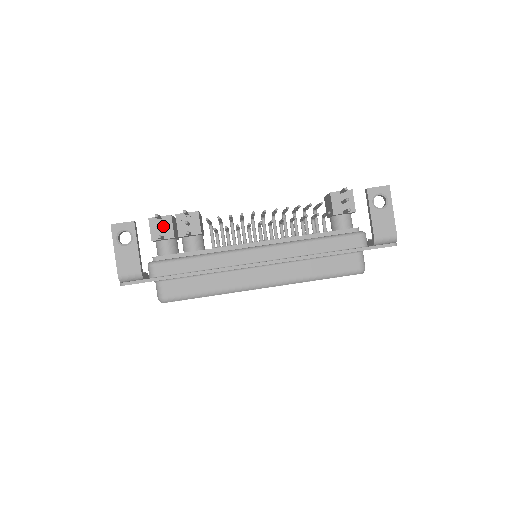
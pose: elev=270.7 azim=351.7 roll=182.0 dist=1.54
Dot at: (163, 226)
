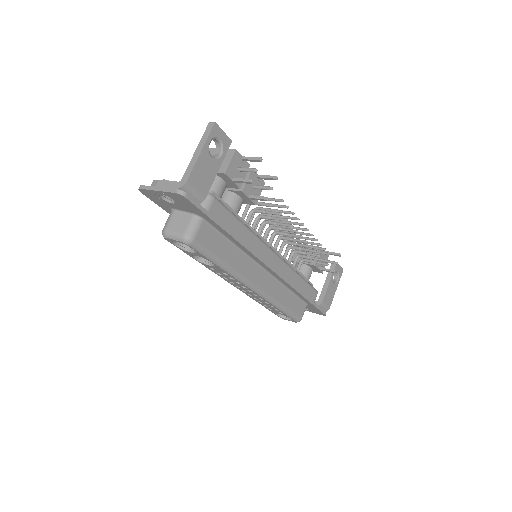
Dot at: (240, 169)
